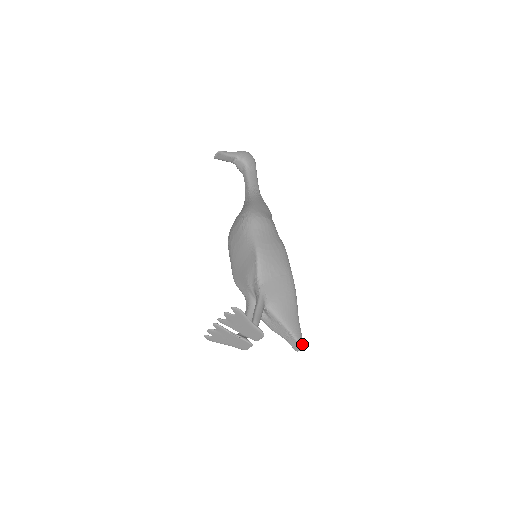
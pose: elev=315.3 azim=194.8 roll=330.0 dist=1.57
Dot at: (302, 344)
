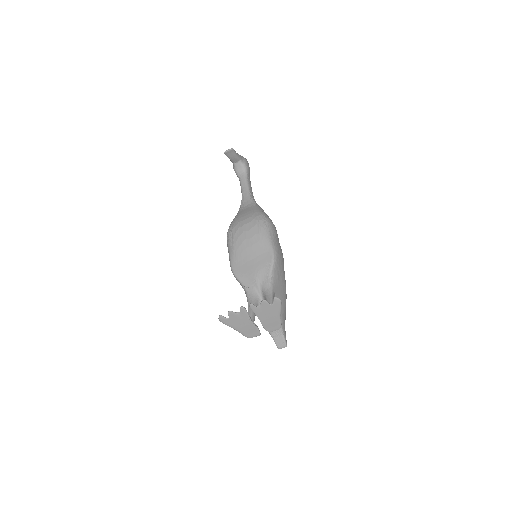
Dot at: occluded
